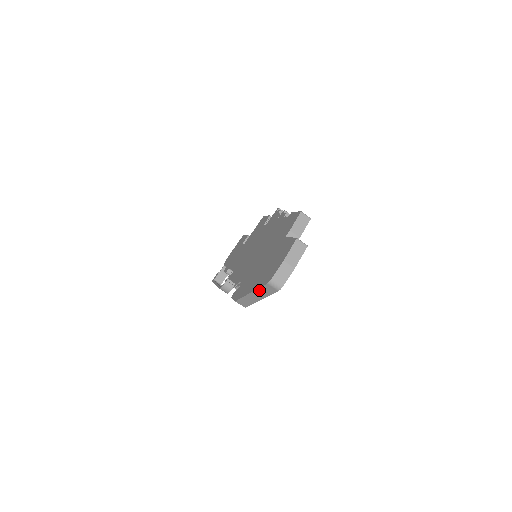
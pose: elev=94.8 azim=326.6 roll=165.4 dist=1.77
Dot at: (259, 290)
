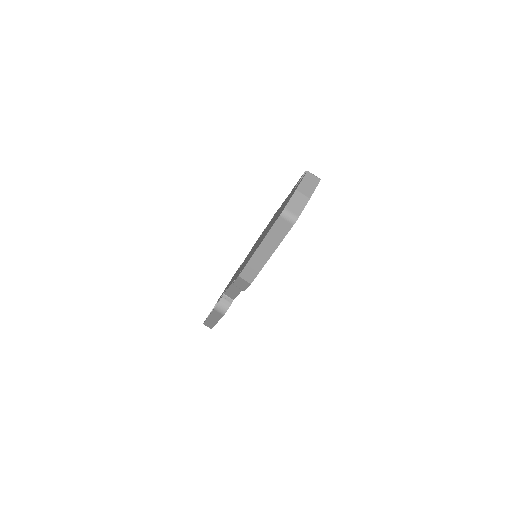
Dot at: (269, 235)
